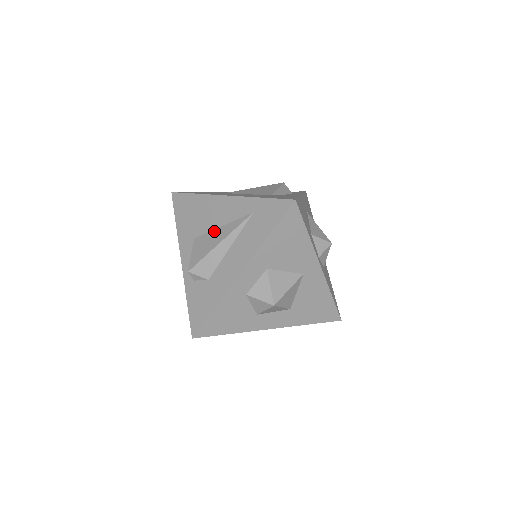
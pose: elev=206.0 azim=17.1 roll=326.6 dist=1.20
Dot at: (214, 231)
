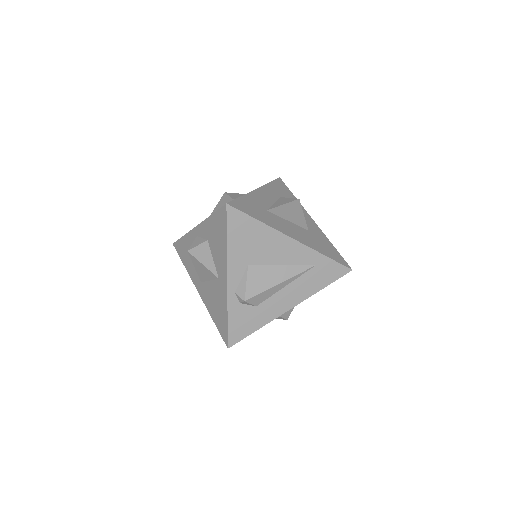
Dot at: (273, 267)
